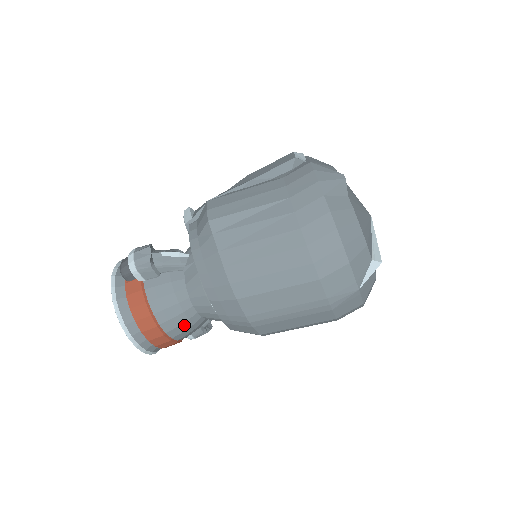
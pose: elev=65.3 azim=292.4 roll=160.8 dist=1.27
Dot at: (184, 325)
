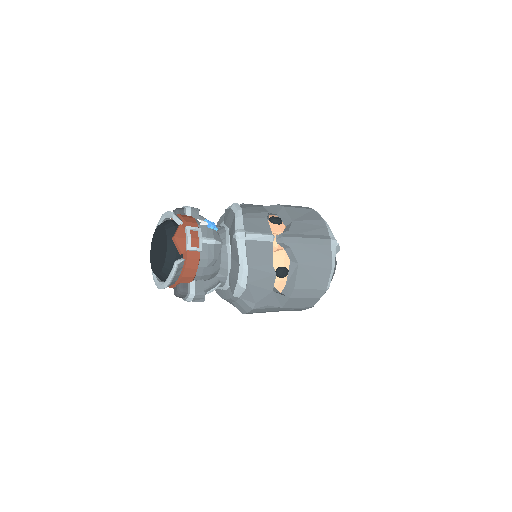
Dot at: occluded
